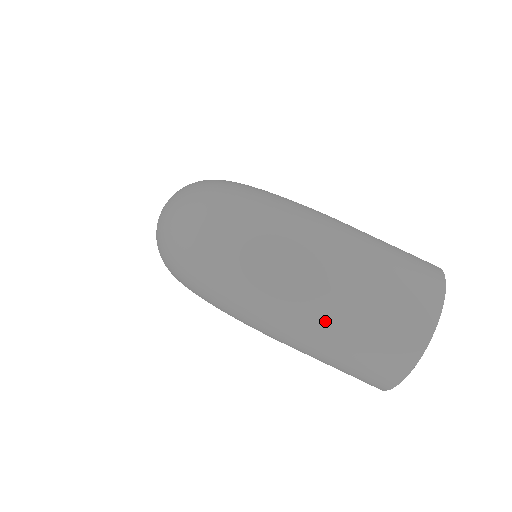
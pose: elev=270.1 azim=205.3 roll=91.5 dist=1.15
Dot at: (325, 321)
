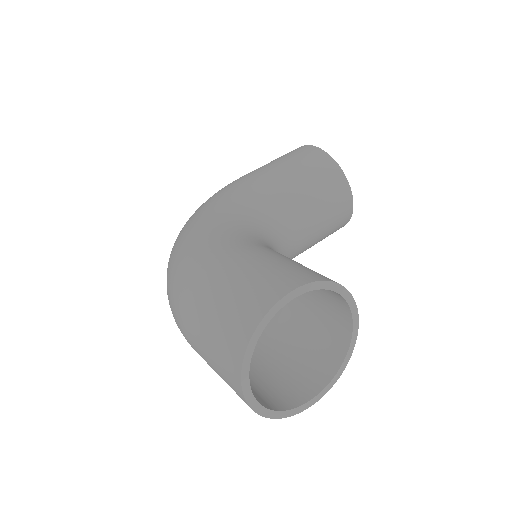
Dot at: occluded
